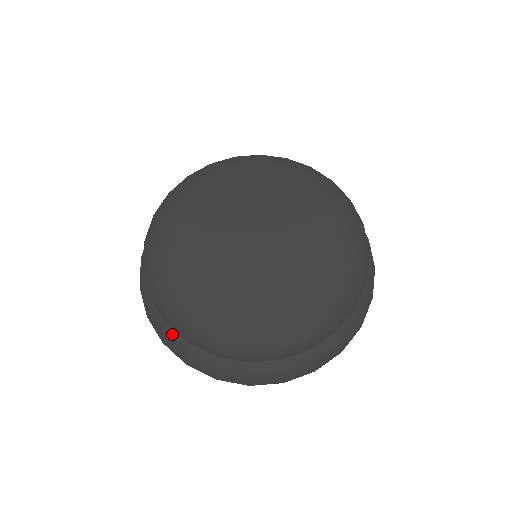
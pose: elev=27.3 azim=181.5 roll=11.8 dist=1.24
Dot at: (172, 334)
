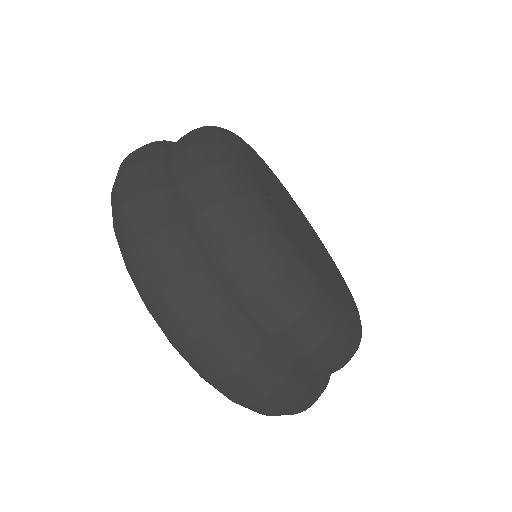
Dot at: (170, 142)
